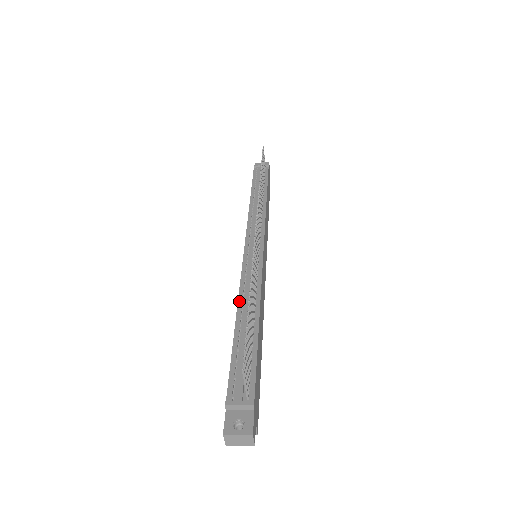
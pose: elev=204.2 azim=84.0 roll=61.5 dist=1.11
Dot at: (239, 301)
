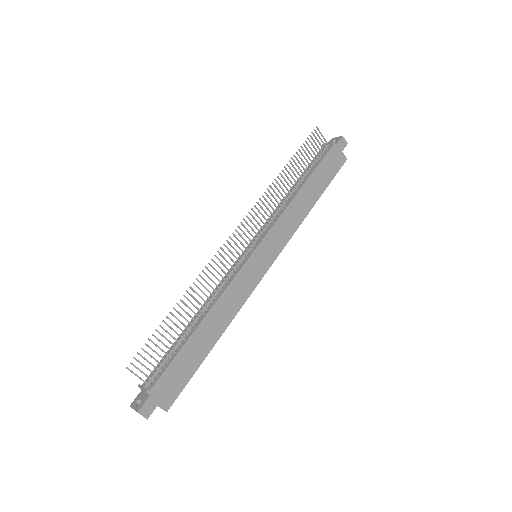
Dot at: (204, 303)
